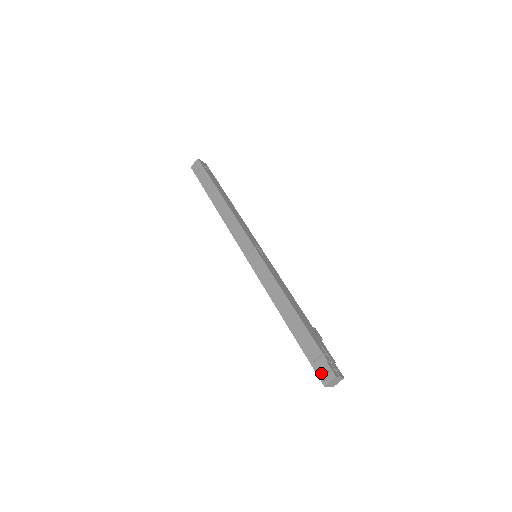
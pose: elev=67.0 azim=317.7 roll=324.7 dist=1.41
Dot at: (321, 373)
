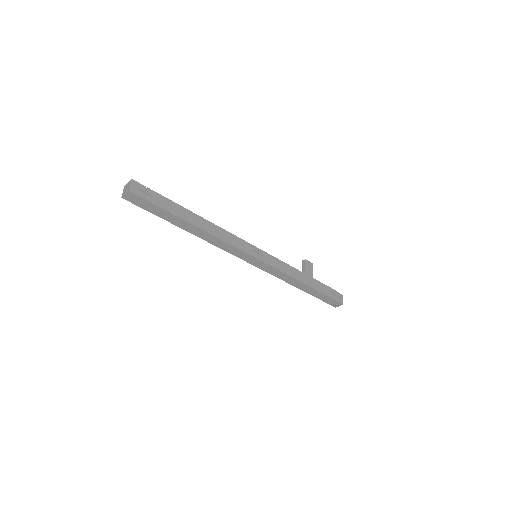
Dot at: (333, 305)
